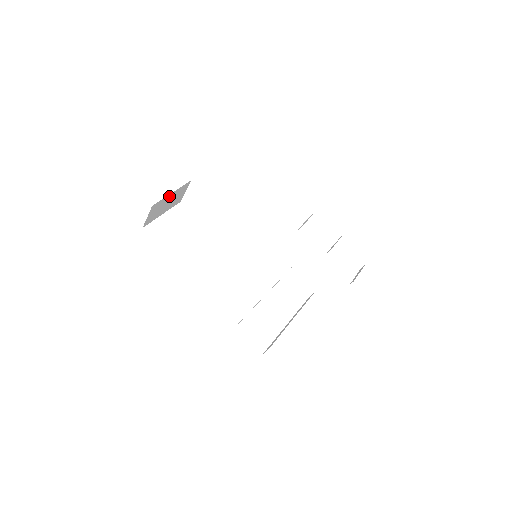
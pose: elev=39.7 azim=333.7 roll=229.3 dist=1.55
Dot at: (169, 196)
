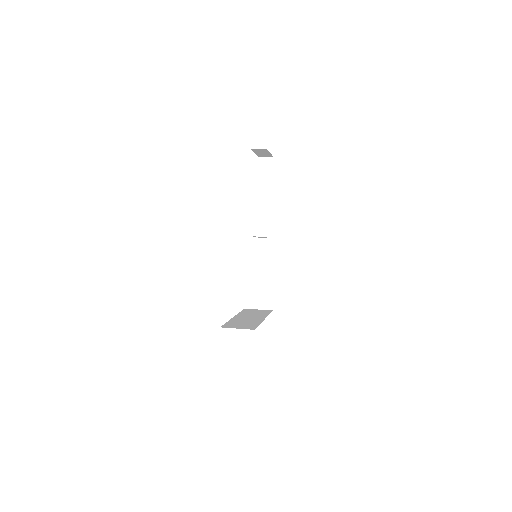
Dot at: occluded
